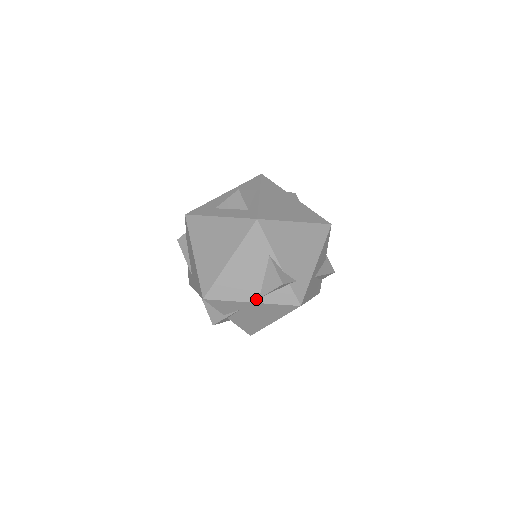
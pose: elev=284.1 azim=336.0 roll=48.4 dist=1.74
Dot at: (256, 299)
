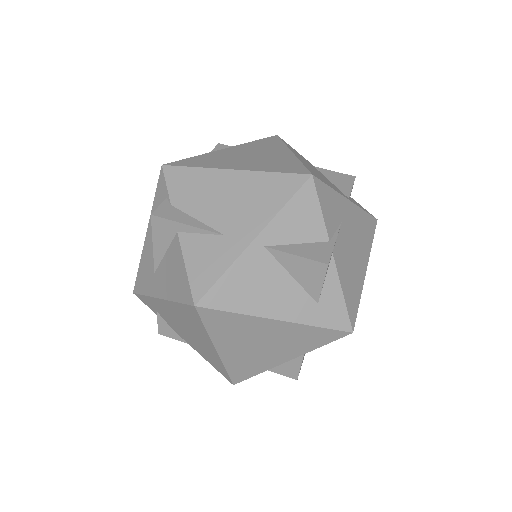
Dot at: (348, 198)
